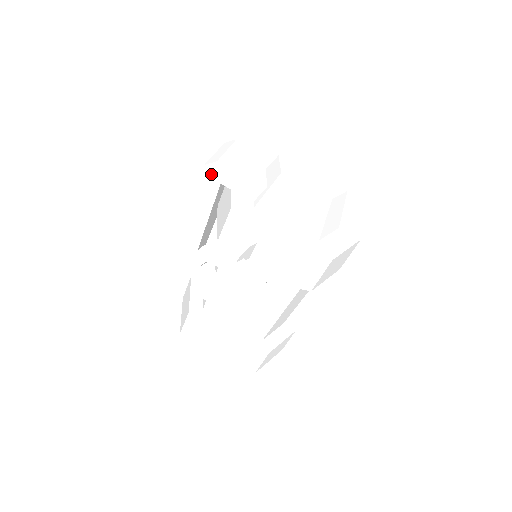
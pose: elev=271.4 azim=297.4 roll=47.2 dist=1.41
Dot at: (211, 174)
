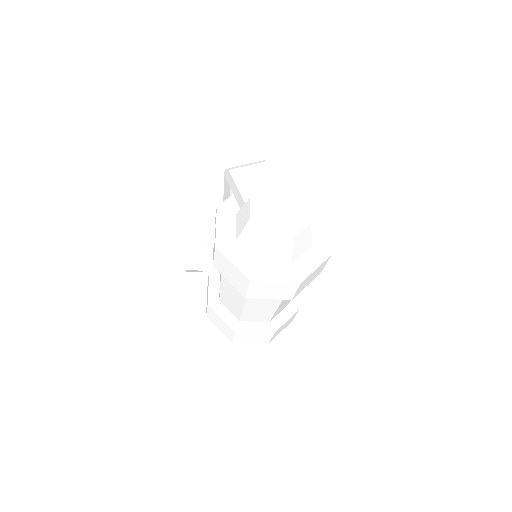
Dot at: (227, 178)
